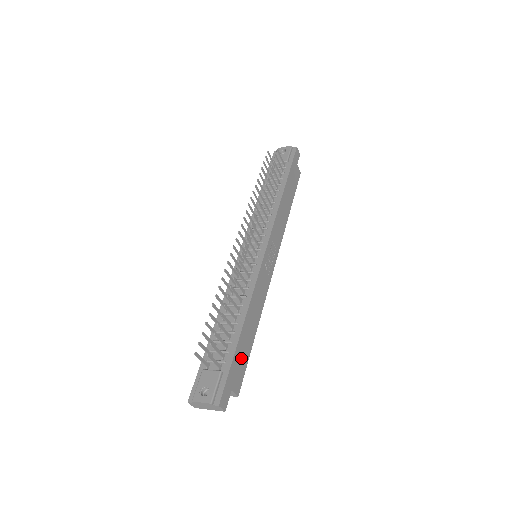
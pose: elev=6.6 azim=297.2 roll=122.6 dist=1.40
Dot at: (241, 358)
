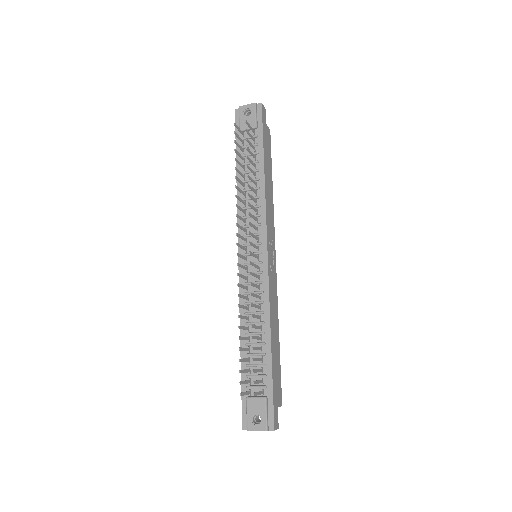
Dot at: (276, 373)
